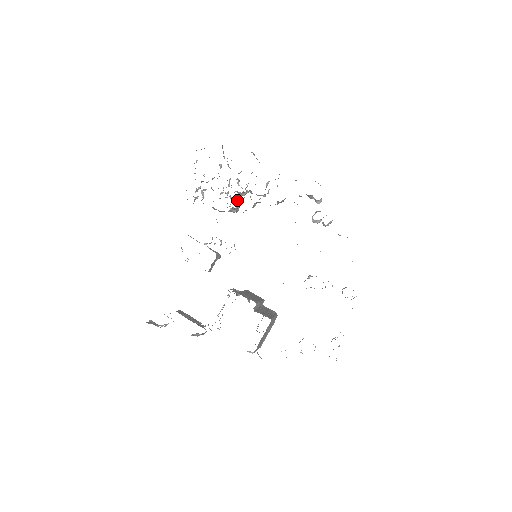
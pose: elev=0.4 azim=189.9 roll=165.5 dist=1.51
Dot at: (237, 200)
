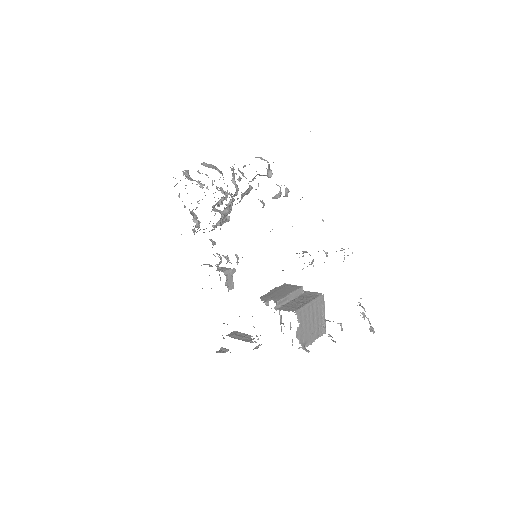
Dot at: occluded
